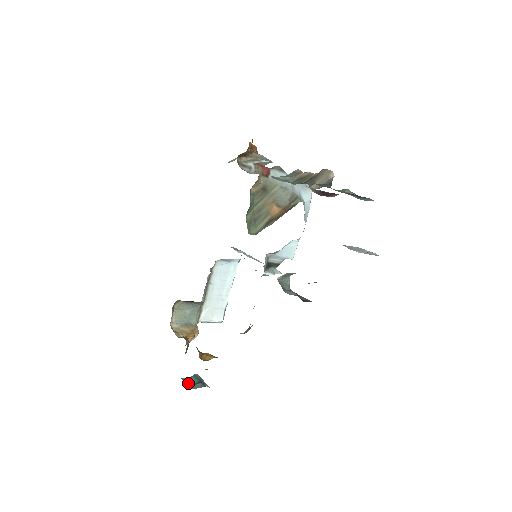
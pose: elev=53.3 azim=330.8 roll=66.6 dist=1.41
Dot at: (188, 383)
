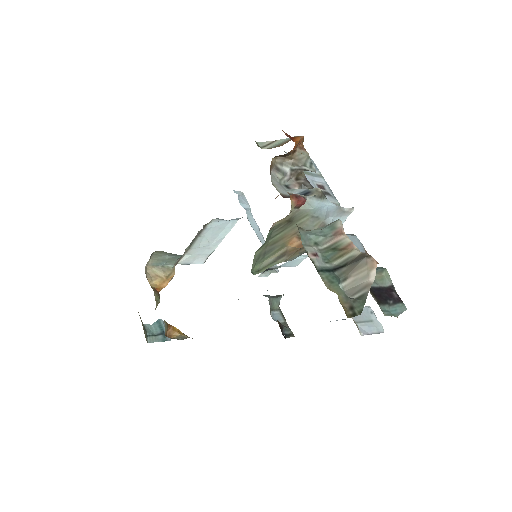
Dot at: (150, 334)
